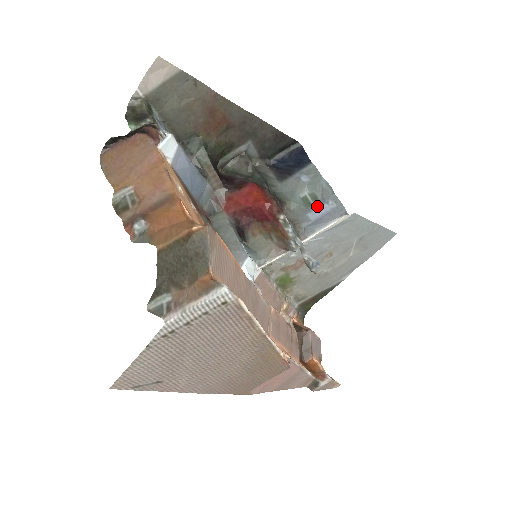
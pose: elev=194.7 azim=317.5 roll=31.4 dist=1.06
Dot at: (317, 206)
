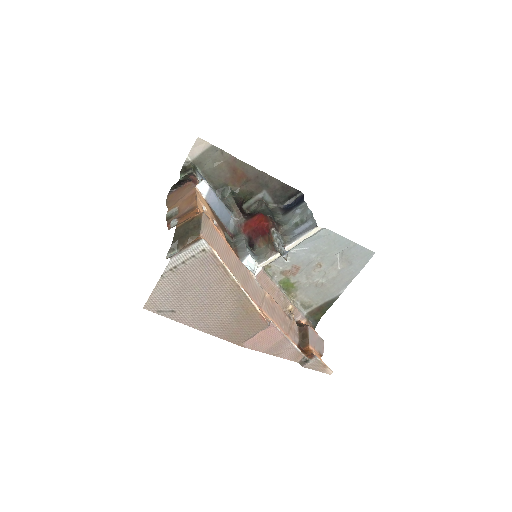
Dot at: (301, 225)
